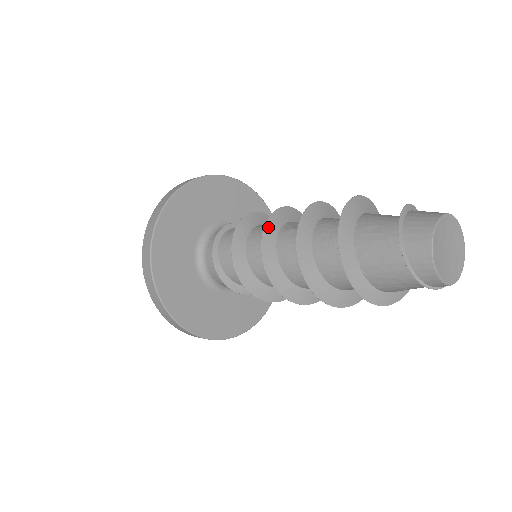
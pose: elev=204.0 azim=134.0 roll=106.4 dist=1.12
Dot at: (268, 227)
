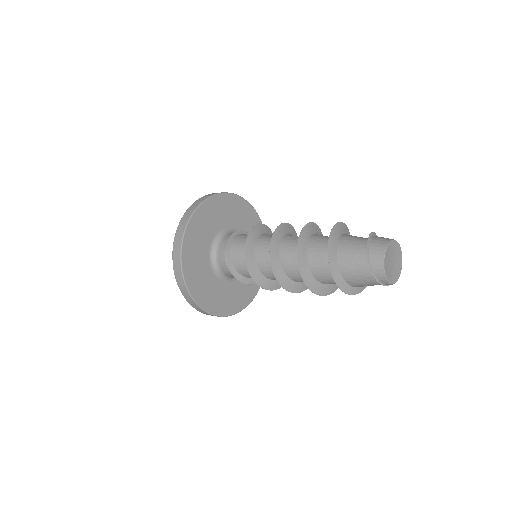
Dot at: (279, 229)
